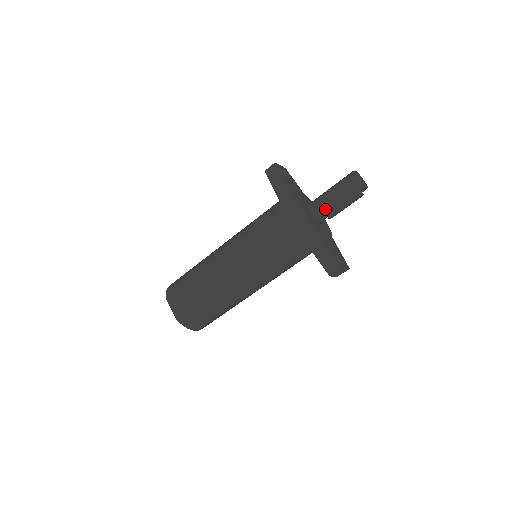
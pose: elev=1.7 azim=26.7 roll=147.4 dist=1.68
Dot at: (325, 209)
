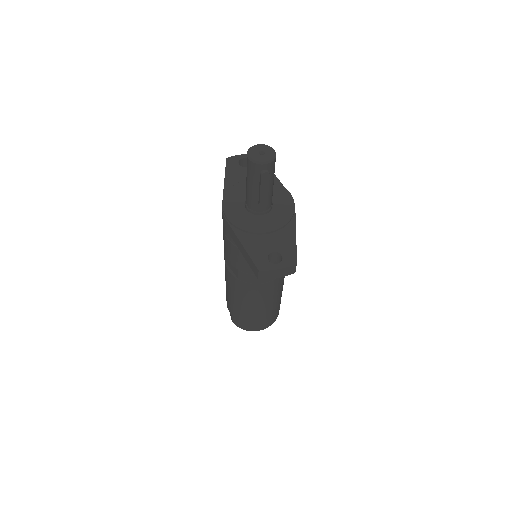
Dot at: (250, 200)
